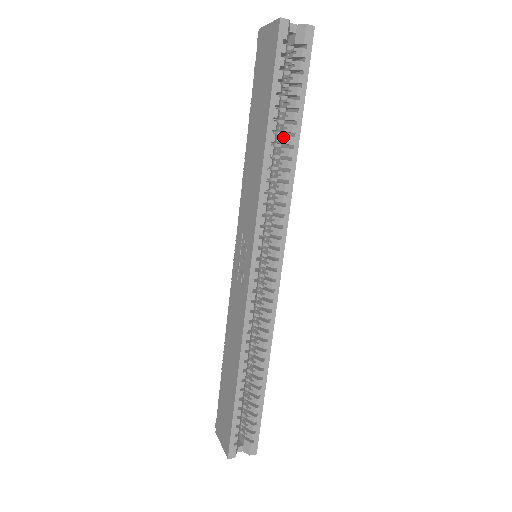
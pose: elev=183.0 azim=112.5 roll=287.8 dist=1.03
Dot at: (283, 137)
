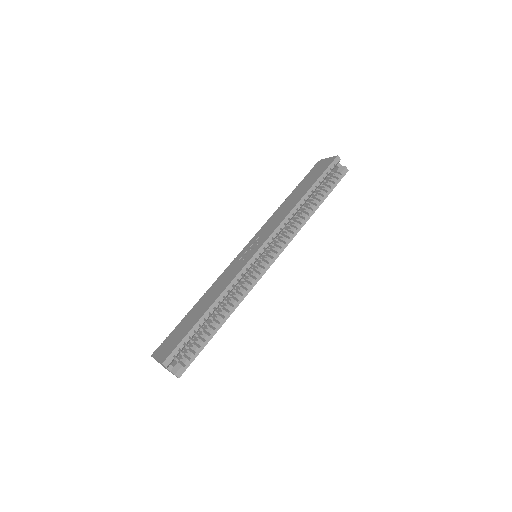
Dot at: (310, 204)
